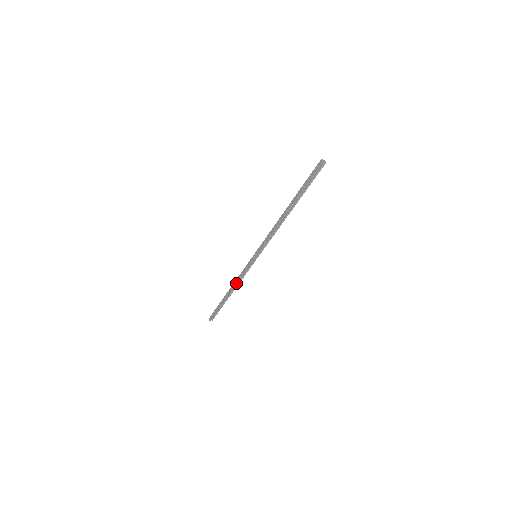
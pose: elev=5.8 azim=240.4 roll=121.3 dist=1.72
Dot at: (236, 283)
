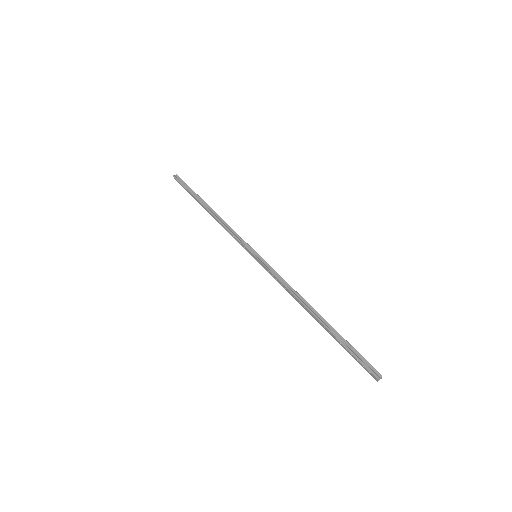
Dot at: (221, 225)
